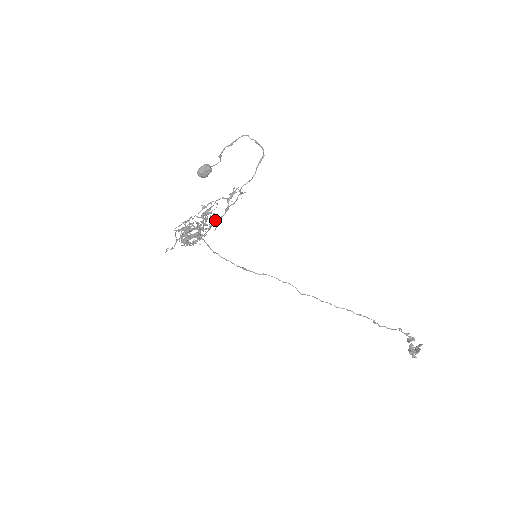
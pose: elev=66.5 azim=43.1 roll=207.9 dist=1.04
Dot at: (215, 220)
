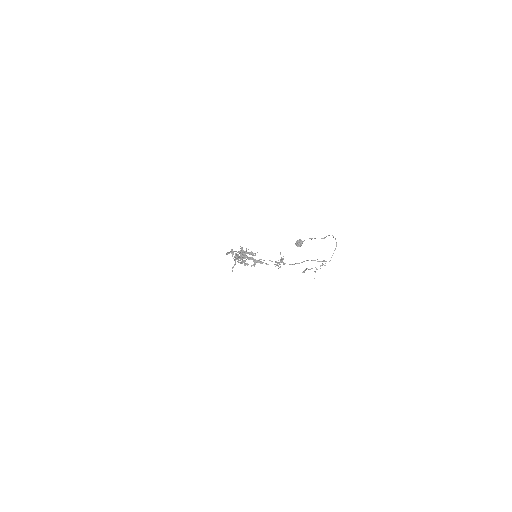
Dot at: occluded
